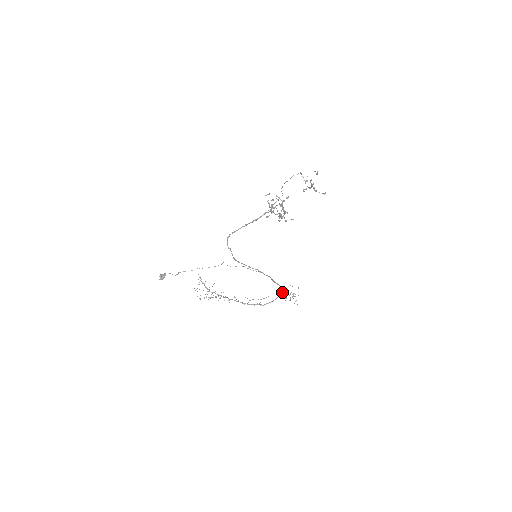
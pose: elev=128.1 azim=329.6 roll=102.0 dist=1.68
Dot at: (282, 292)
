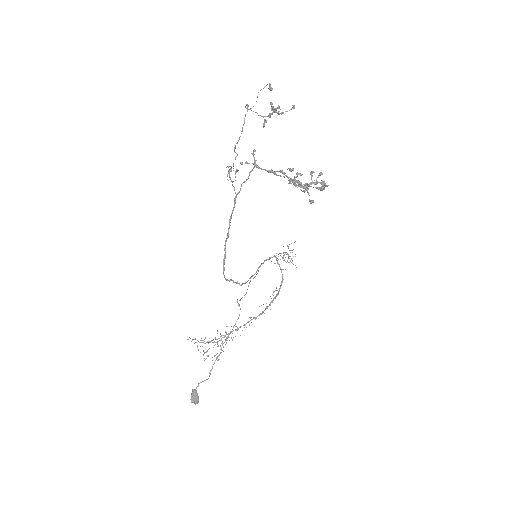
Dot at: (277, 261)
